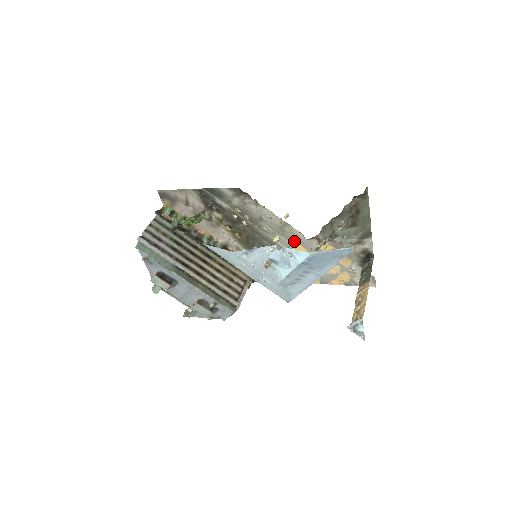
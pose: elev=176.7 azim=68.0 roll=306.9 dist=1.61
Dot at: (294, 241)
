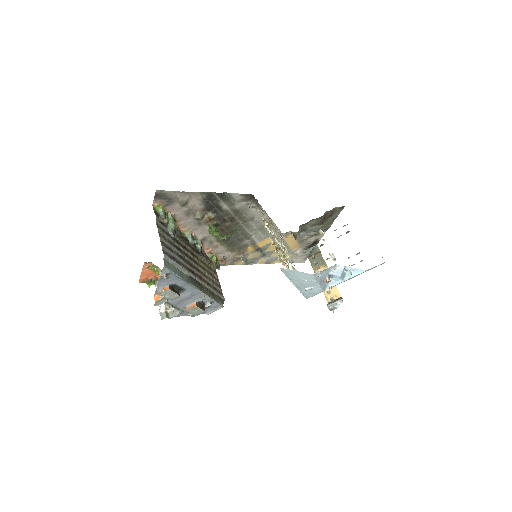
Dot at: (267, 235)
